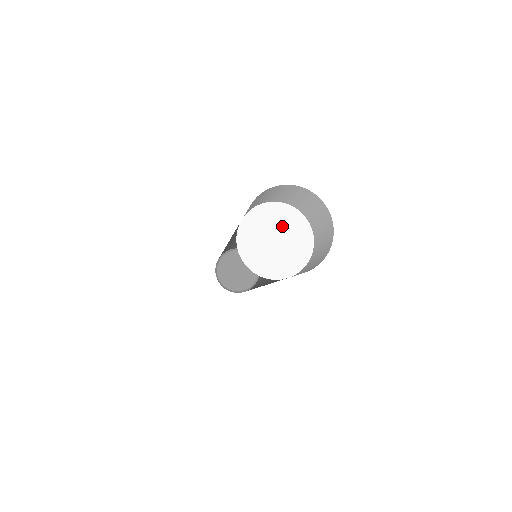
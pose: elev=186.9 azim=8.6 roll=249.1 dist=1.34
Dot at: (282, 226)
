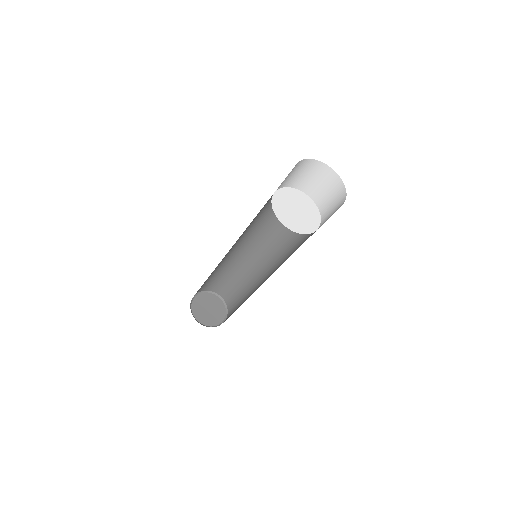
Dot at: (303, 206)
